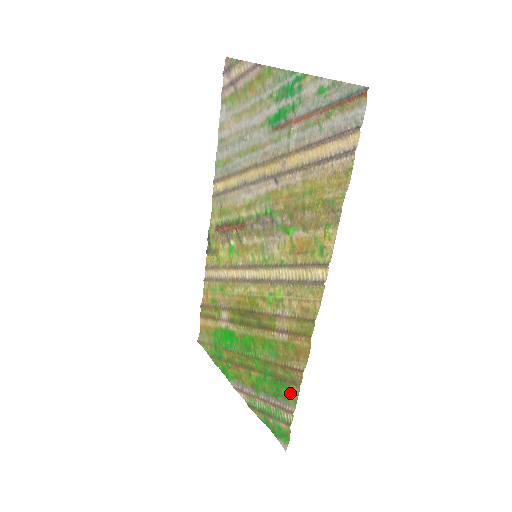
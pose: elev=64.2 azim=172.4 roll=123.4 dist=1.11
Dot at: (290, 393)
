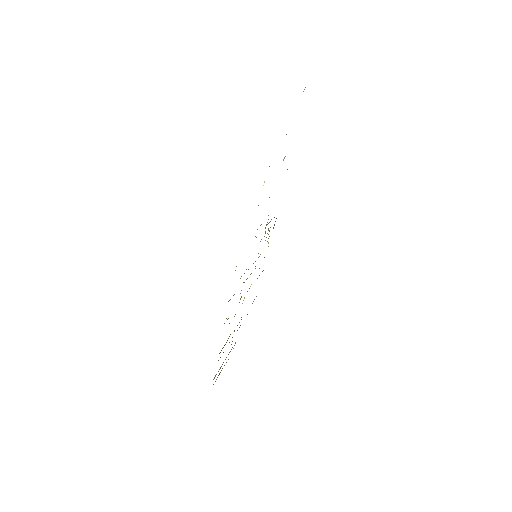
Dot at: occluded
